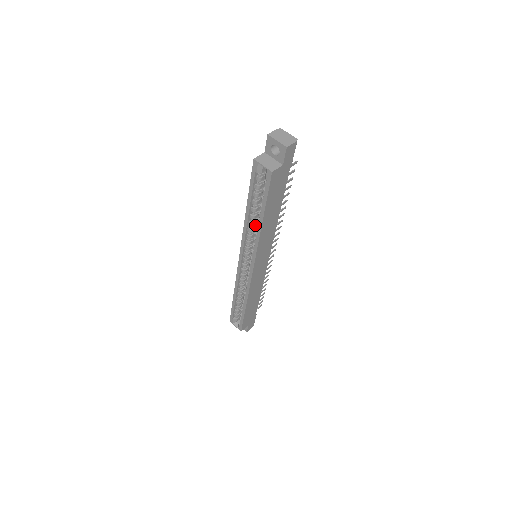
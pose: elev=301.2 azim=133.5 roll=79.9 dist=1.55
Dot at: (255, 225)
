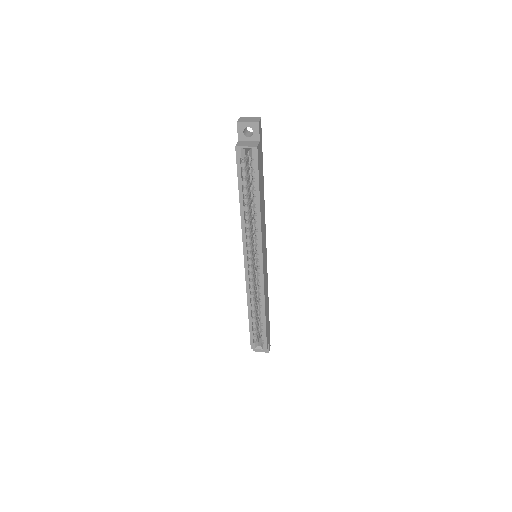
Dot at: (249, 219)
